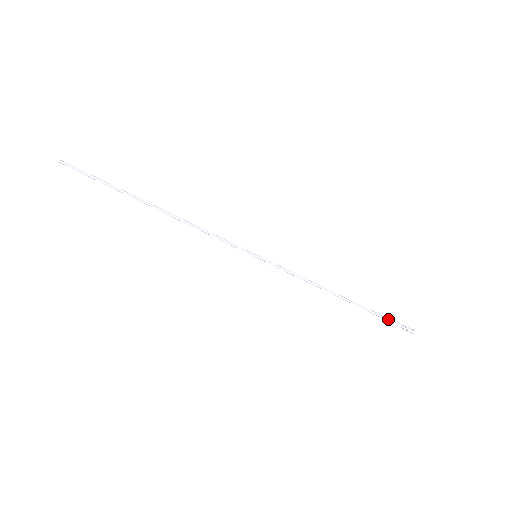
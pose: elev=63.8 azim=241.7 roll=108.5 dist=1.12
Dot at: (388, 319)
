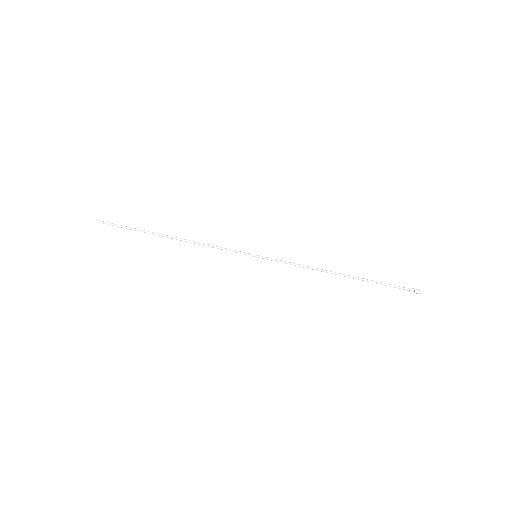
Dot at: (391, 285)
